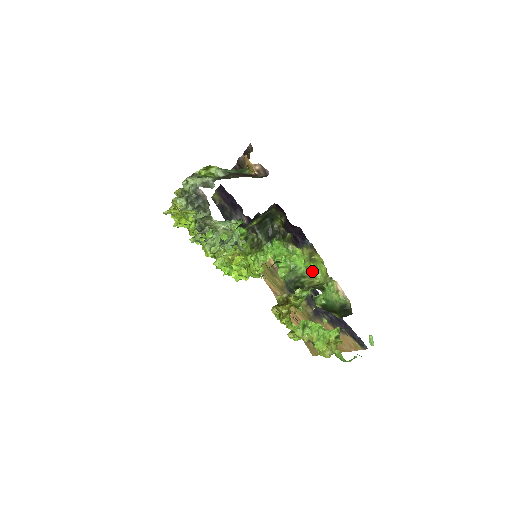
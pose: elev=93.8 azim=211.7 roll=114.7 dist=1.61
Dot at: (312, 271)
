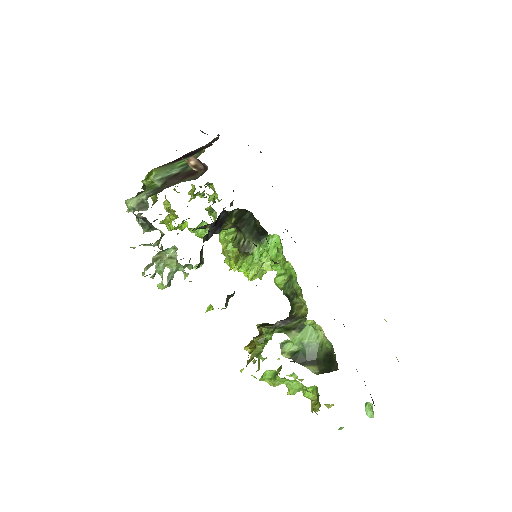
Dot at: (301, 291)
